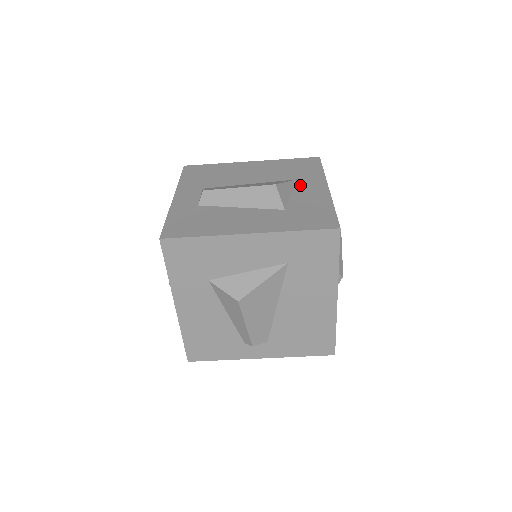
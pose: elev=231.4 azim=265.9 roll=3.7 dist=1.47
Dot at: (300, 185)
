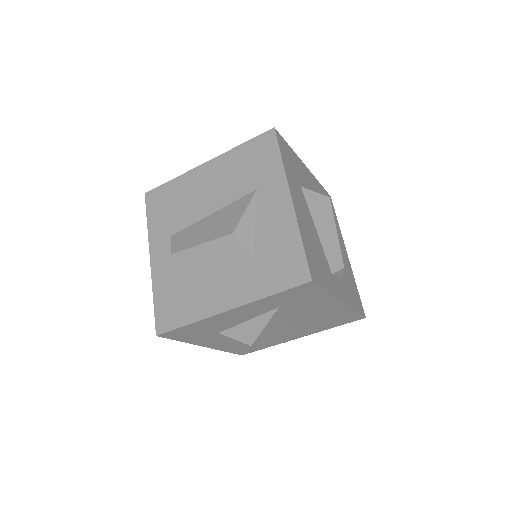
Dot at: (261, 202)
